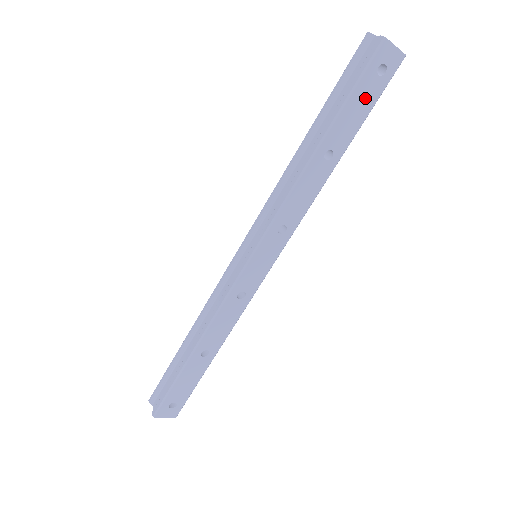
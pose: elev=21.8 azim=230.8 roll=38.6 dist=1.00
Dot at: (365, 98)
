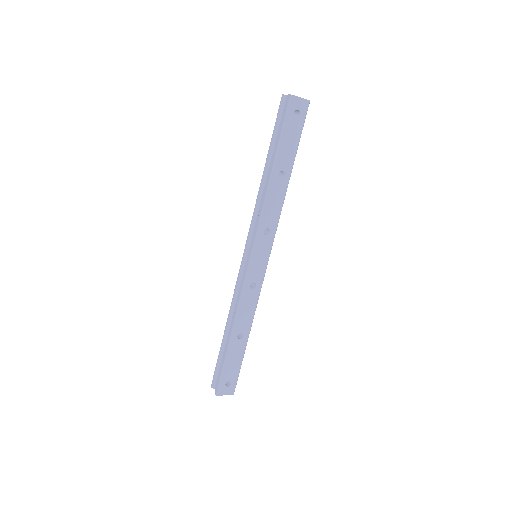
Dot at: (292, 133)
